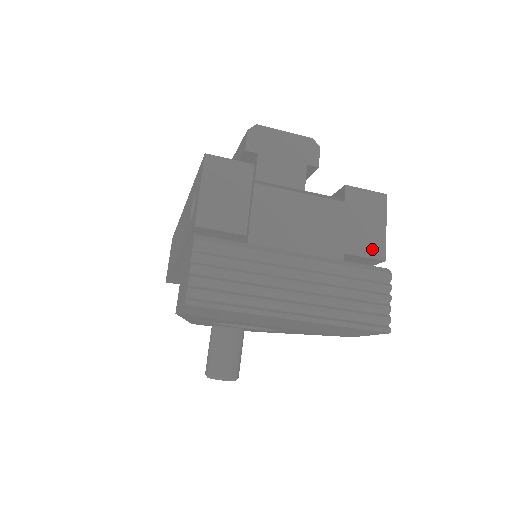
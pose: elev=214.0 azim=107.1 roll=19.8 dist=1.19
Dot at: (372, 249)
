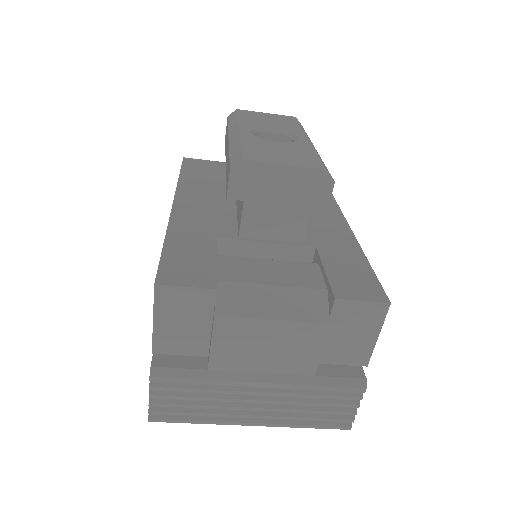
Dot at: (354, 358)
